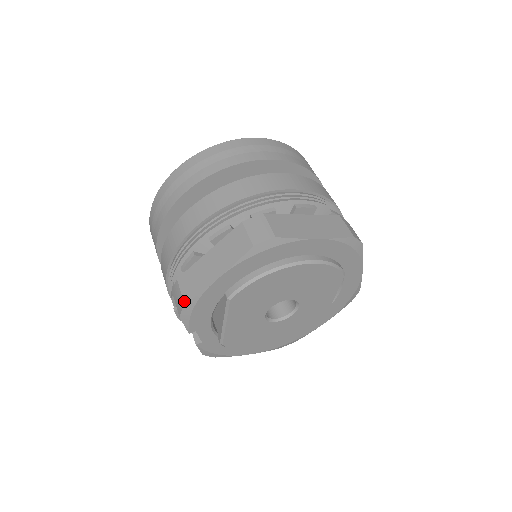
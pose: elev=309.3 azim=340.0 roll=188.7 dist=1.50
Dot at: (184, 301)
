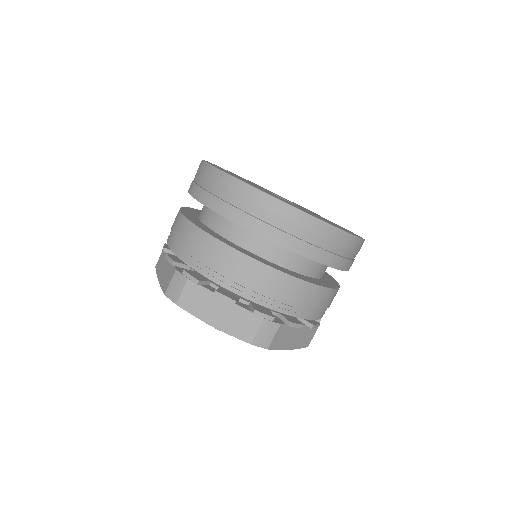
Dot at: (156, 265)
